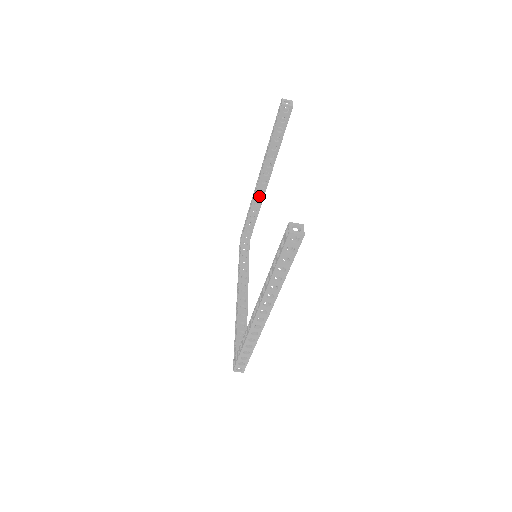
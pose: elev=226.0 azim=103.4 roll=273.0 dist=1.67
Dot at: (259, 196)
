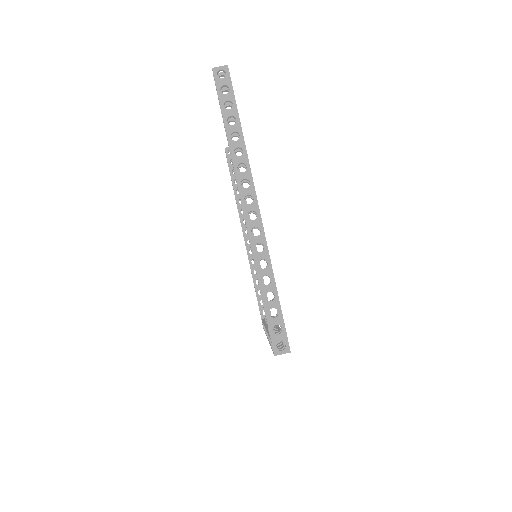
Dot at: occluded
